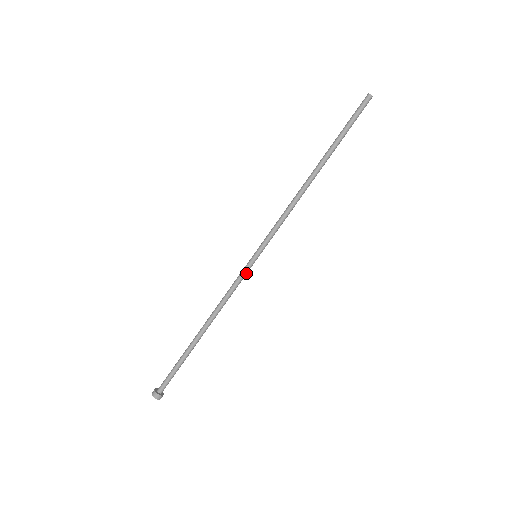
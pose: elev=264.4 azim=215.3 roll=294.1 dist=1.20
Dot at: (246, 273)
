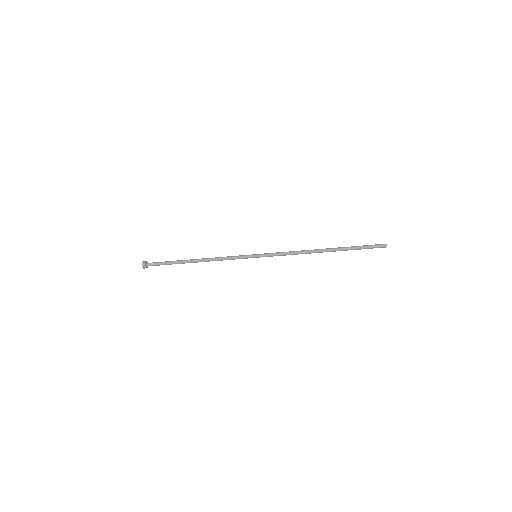
Dot at: (243, 258)
